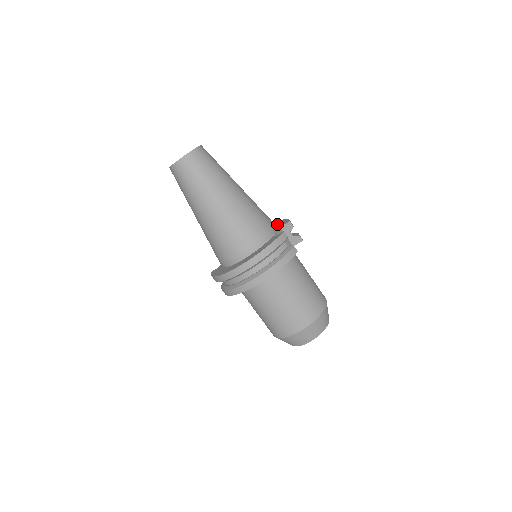
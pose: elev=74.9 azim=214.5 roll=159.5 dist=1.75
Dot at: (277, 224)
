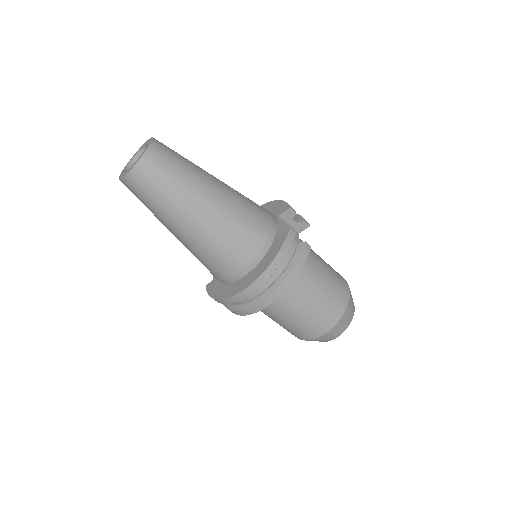
Dot at: (271, 209)
